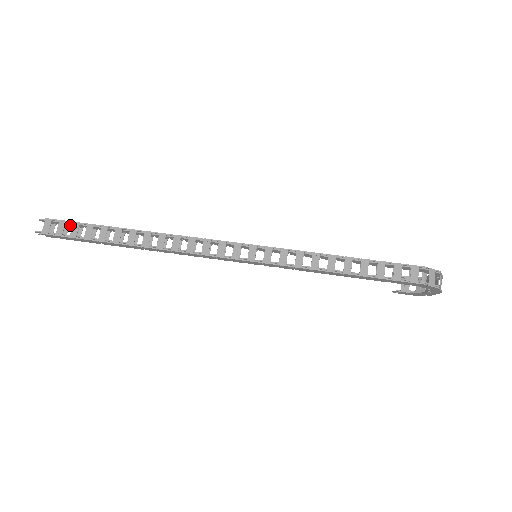
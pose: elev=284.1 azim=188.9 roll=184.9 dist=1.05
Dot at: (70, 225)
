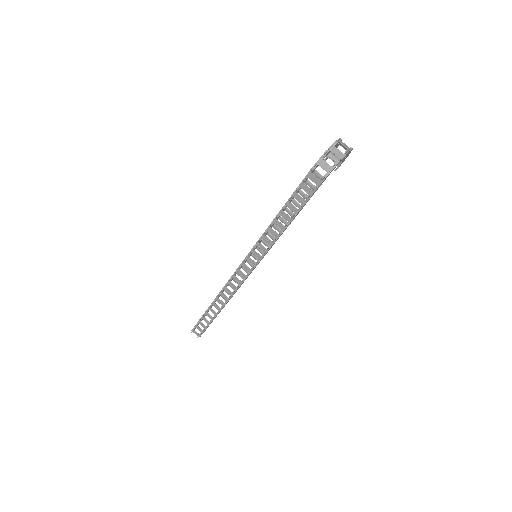
Dot at: occluded
